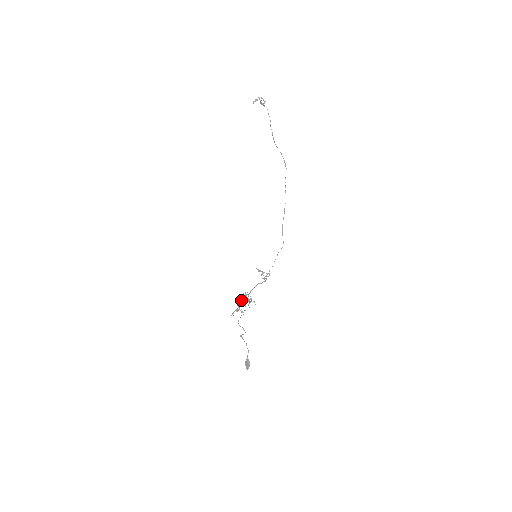
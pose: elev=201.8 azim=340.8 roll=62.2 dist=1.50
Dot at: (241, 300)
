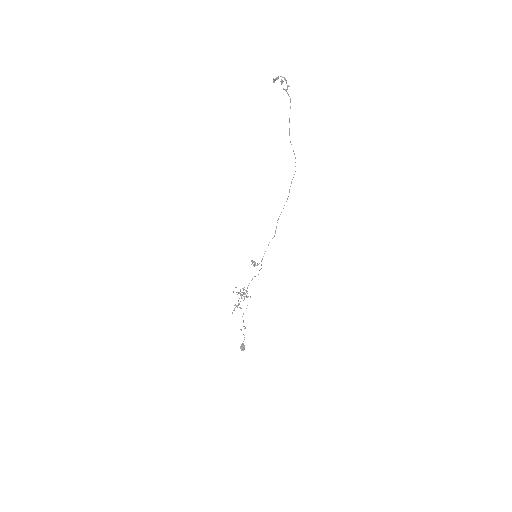
Dot at: occluded
